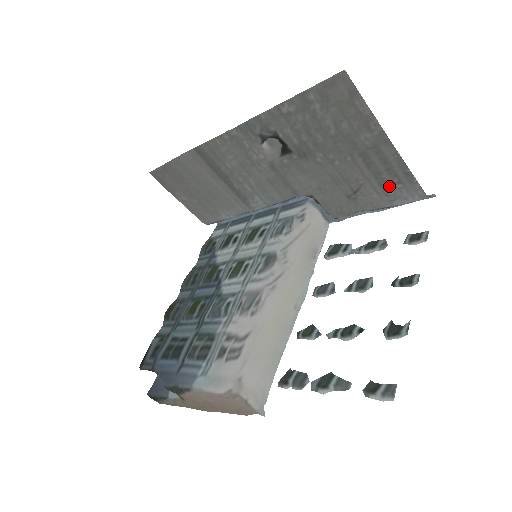
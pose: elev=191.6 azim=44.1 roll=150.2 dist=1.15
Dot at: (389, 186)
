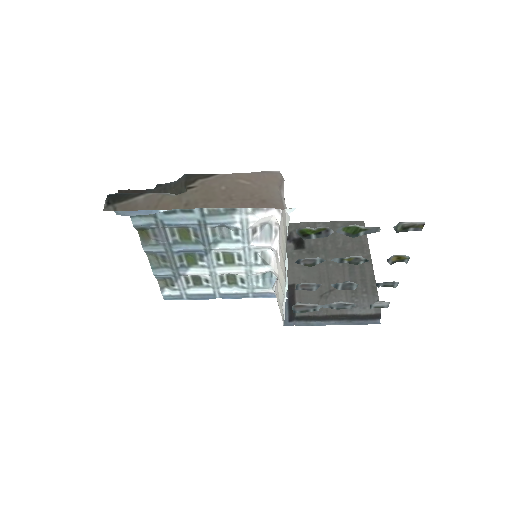
Dot at: (357, 294)
